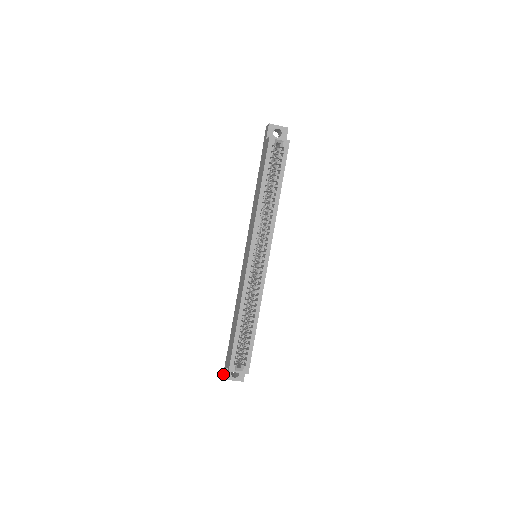
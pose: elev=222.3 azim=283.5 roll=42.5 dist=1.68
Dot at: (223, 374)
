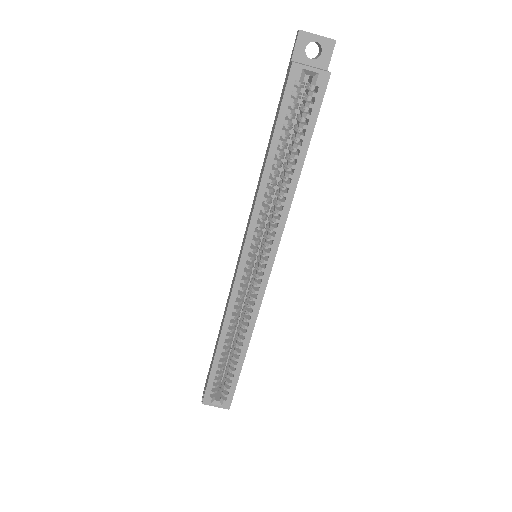
Dot at: occluded
